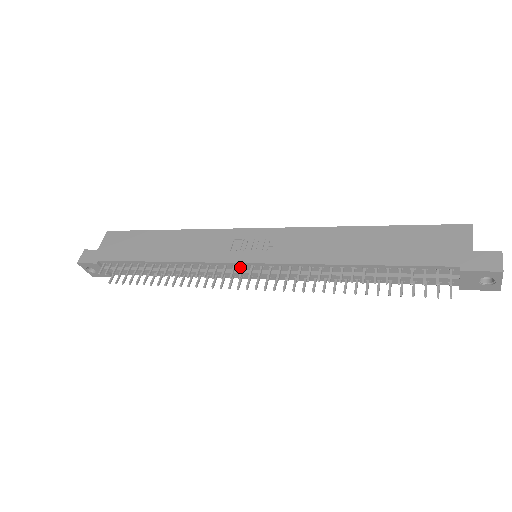
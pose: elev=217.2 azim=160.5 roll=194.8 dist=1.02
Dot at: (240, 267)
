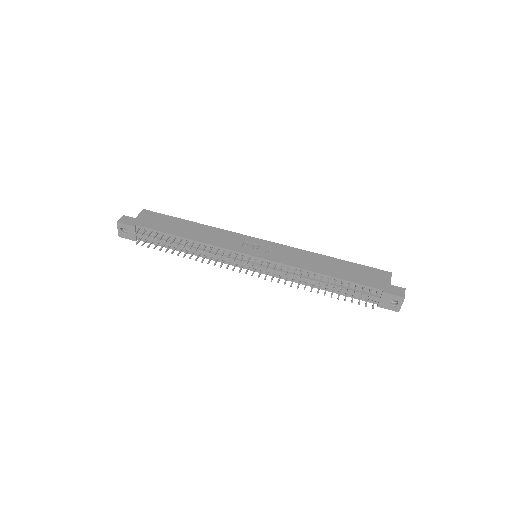
Dot at: (246, 258)
